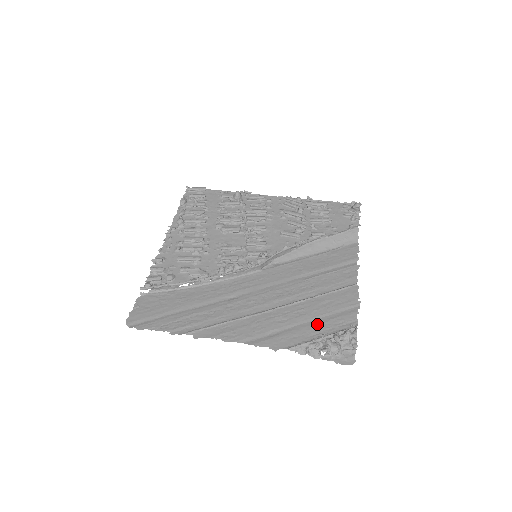
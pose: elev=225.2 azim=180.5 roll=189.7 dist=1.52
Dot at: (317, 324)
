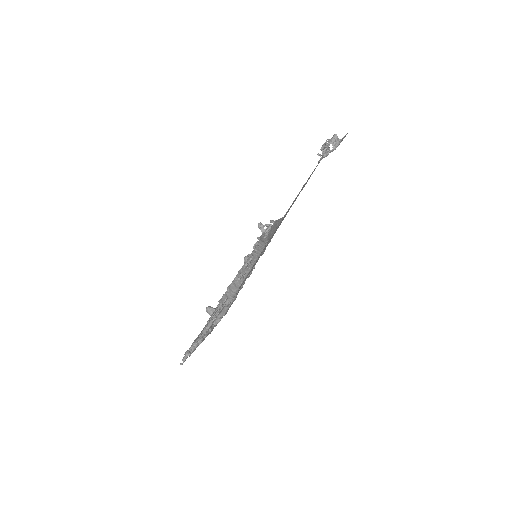
Dot at: occluded
